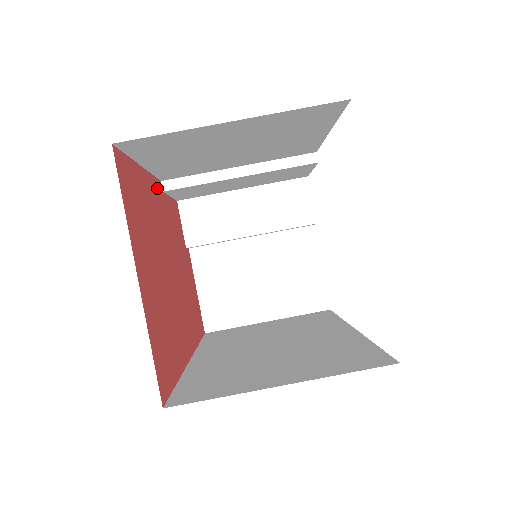
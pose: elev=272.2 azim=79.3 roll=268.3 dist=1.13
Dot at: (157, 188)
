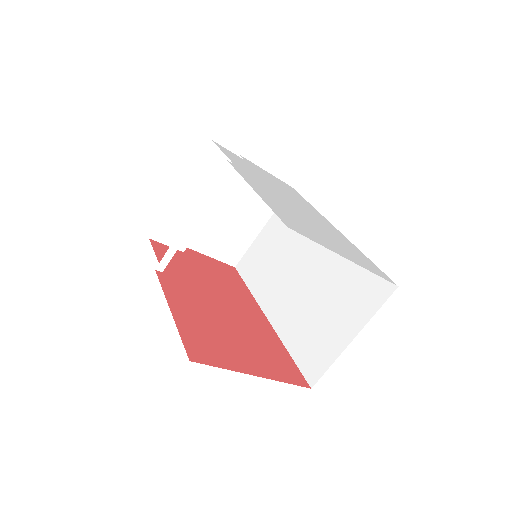
Dot at: (167, 285)
